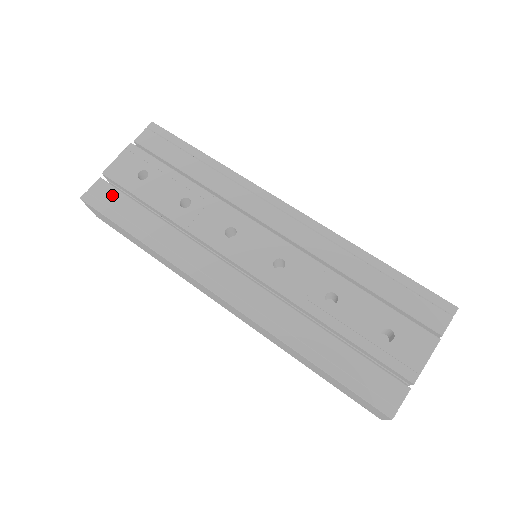
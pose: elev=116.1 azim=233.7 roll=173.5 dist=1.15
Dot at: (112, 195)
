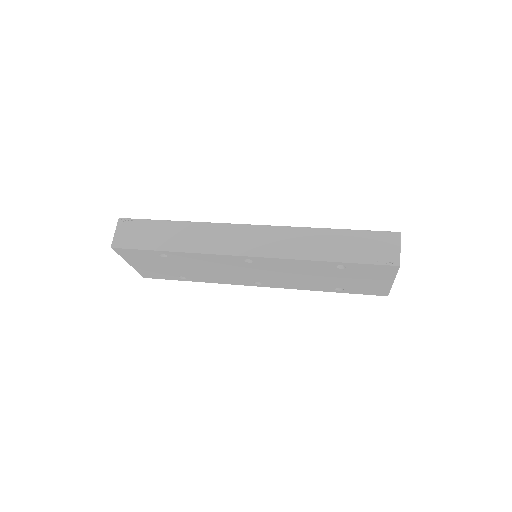
Dot at: occluded
